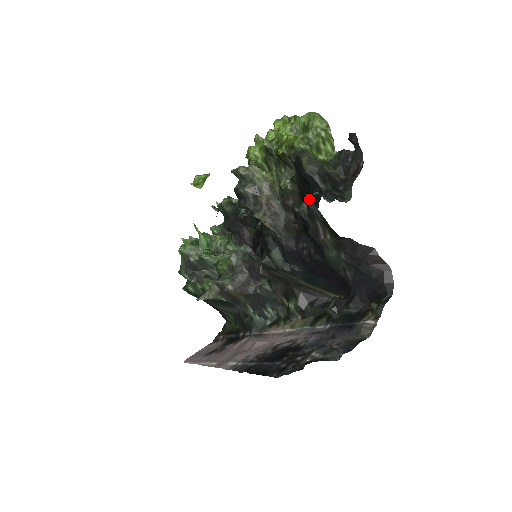
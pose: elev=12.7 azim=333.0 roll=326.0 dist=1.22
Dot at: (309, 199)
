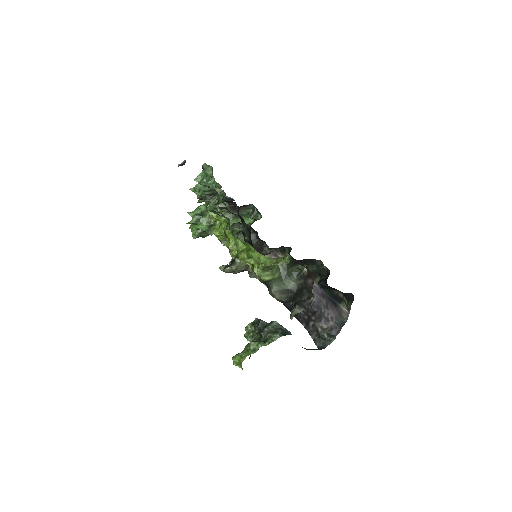
Dot at: occluded
